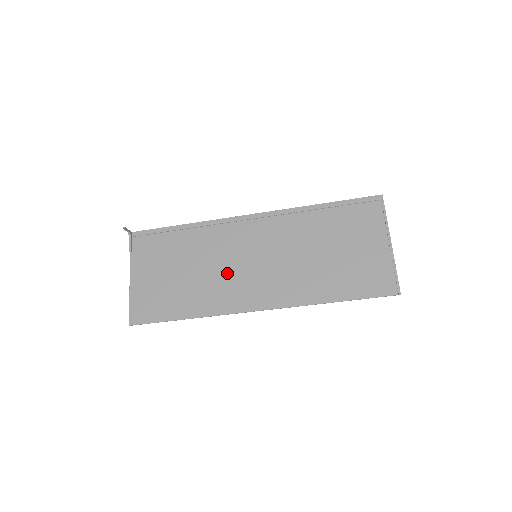
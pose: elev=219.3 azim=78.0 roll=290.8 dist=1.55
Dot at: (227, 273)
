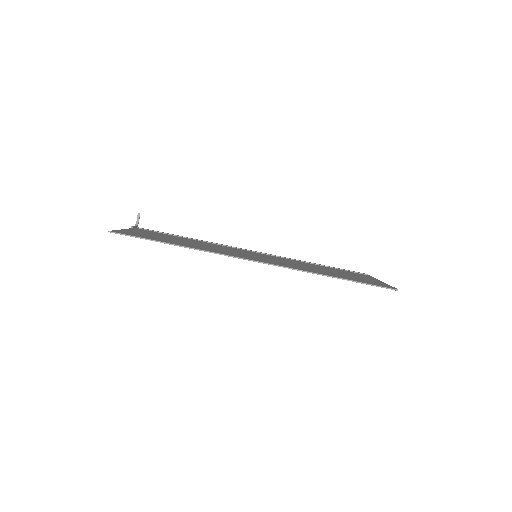
Dot at: (226, 250)
